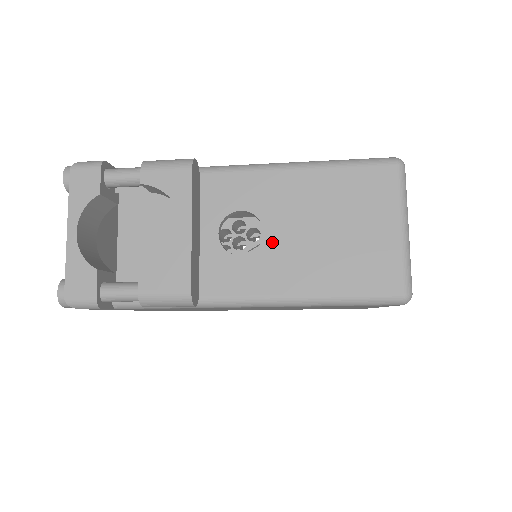
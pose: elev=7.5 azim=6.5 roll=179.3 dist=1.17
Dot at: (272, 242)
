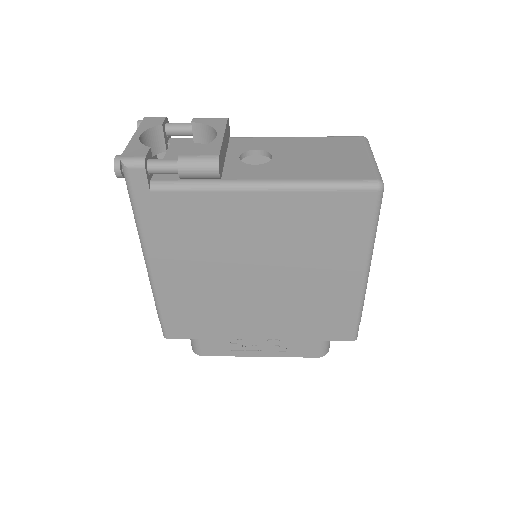
Dot at: (278, 160)
